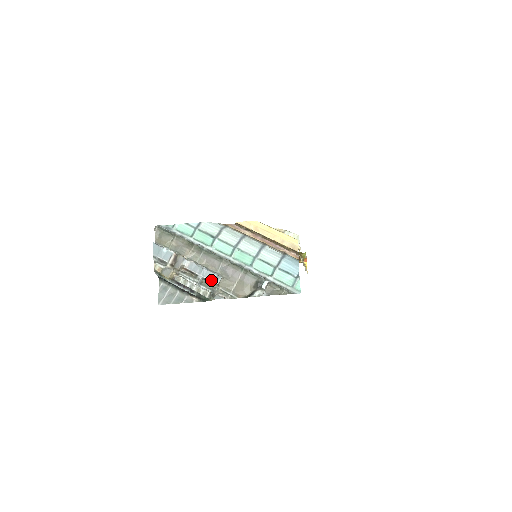
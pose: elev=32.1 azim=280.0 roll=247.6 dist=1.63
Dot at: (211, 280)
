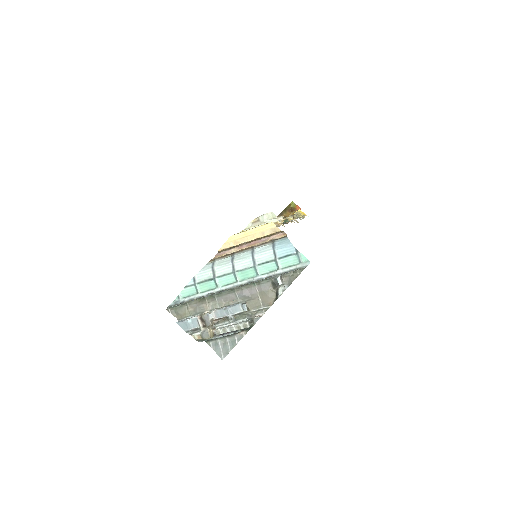
Dot at: (240, 312)
